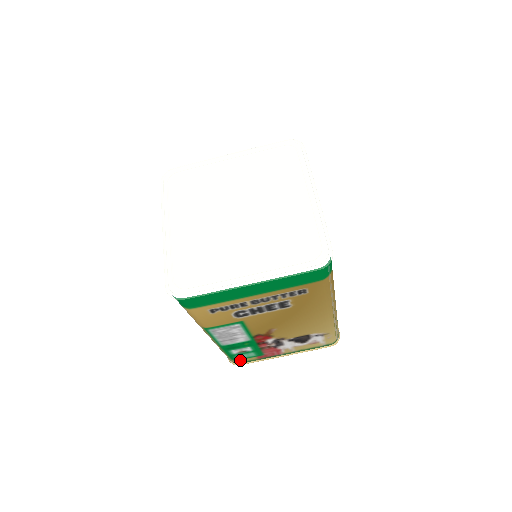
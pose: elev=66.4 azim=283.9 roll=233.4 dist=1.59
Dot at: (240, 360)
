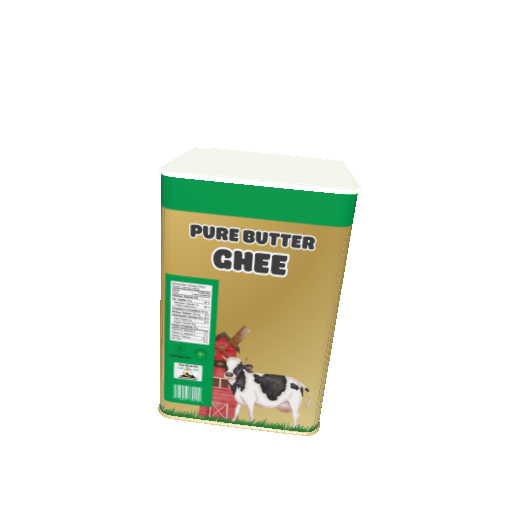
Dot at: (176, 404)
